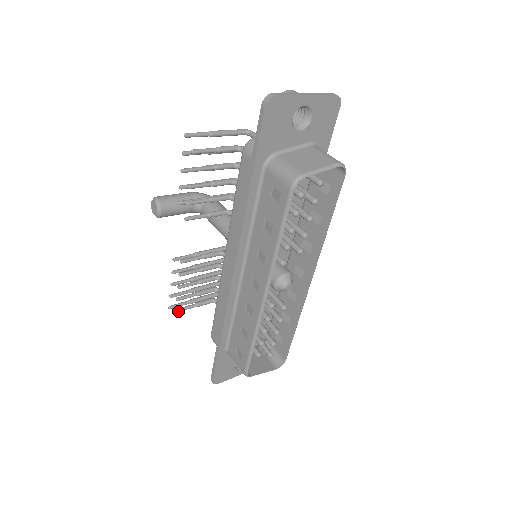
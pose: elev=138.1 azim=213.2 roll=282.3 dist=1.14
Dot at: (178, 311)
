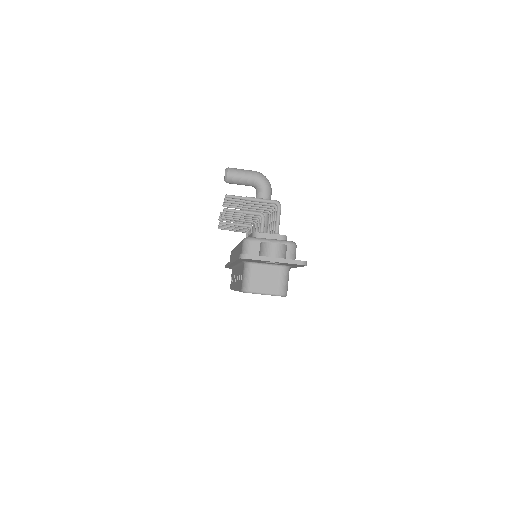
Dot at: occluded
